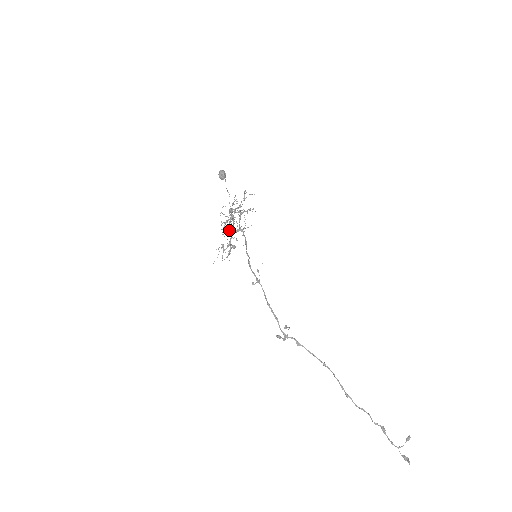
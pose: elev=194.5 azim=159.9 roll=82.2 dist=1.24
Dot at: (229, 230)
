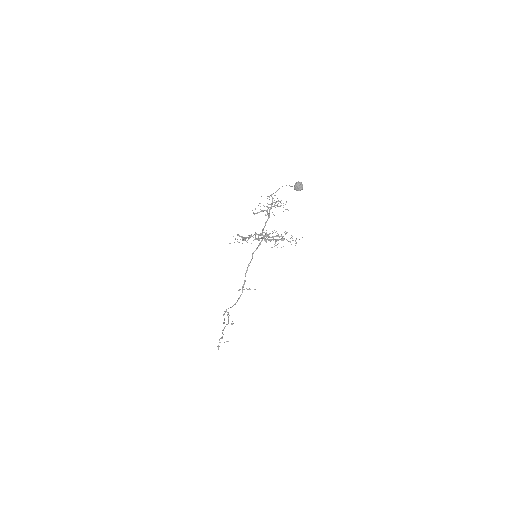
Dot at: occluded
